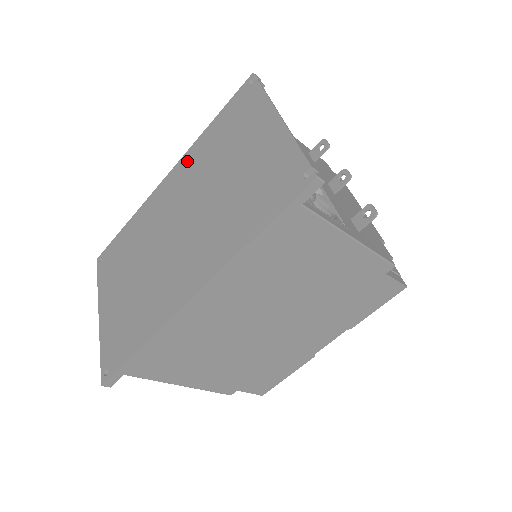
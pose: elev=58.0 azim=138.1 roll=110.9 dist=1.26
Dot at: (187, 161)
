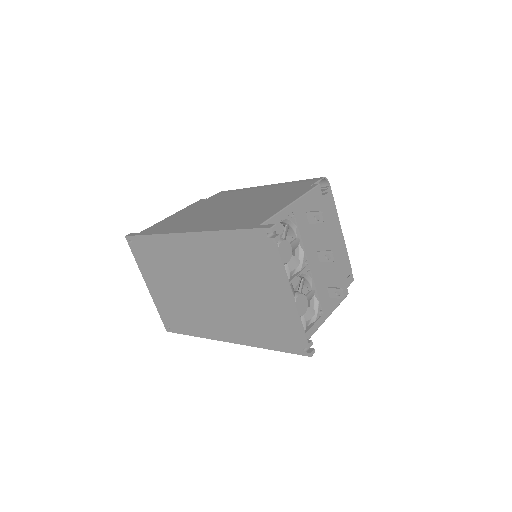
Dot at: (208, 242)
